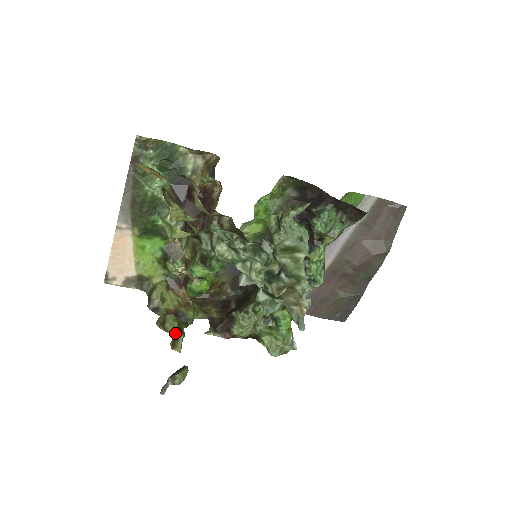
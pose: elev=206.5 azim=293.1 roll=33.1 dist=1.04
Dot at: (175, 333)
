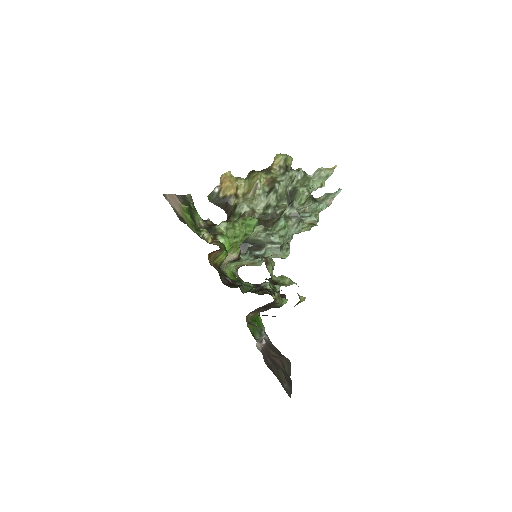
Dot at: occluded
